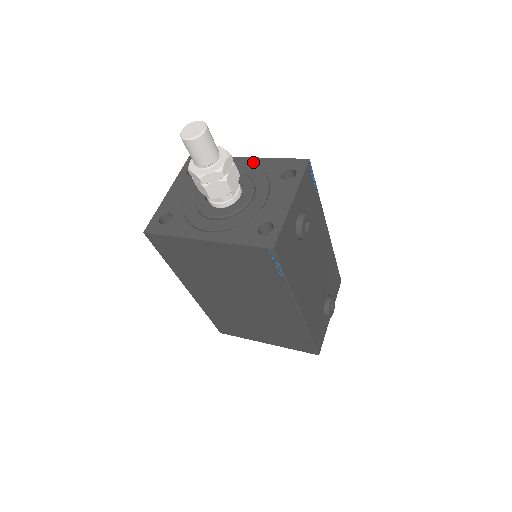
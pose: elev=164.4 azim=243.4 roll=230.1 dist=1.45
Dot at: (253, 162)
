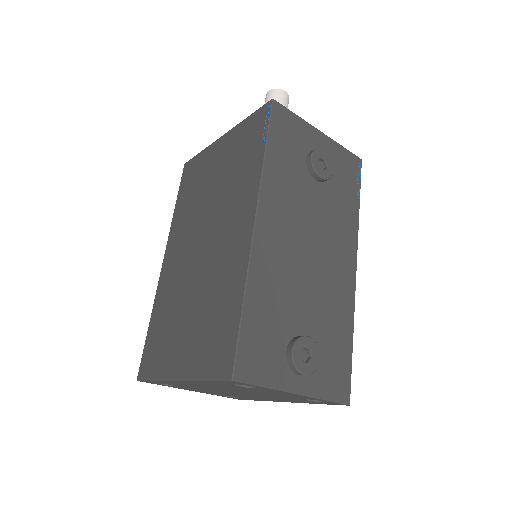
Dot at: occluded
